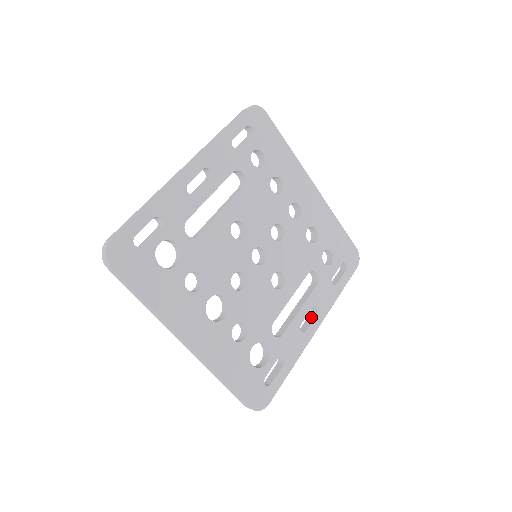
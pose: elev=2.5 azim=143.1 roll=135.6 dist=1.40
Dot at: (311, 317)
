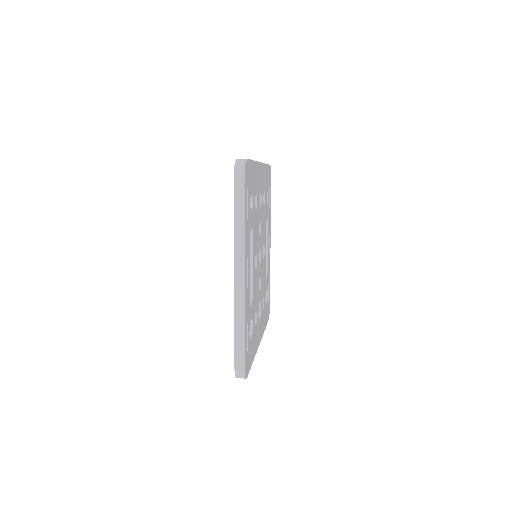
Dot at: occluded
